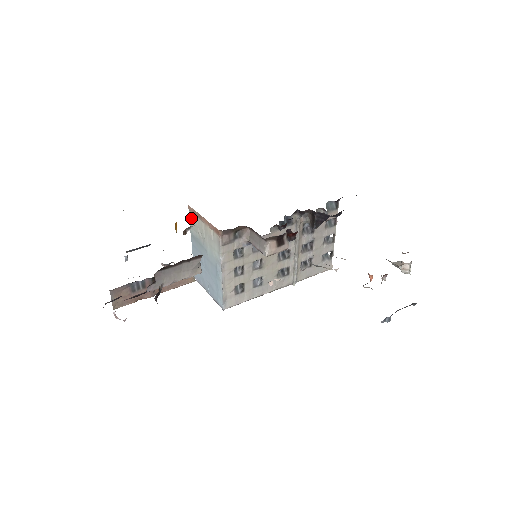
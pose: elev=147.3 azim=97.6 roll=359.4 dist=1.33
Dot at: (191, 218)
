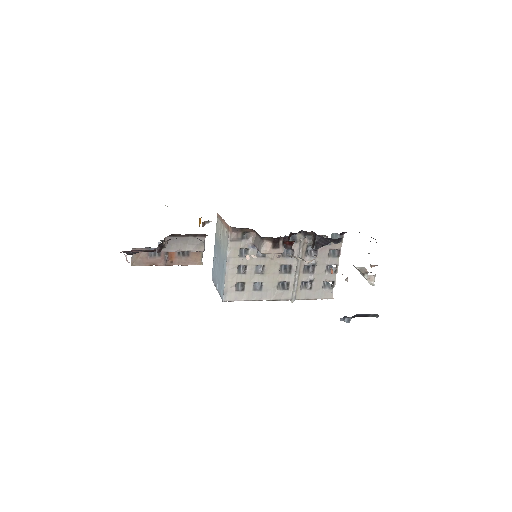
Dot at: (217, 223)
